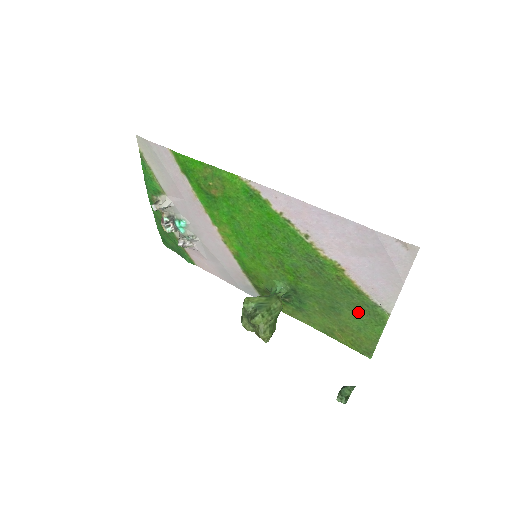
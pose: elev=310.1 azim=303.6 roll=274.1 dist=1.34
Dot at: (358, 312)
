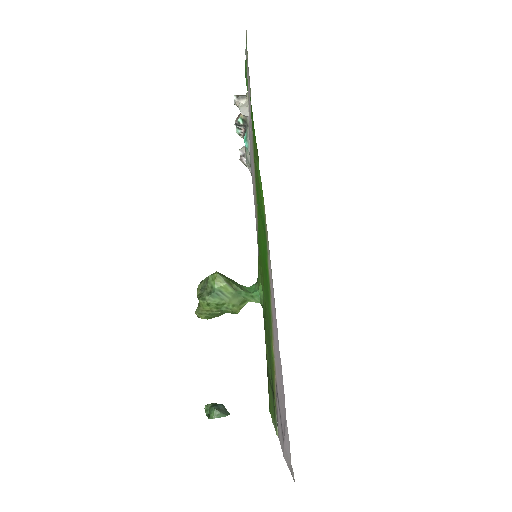
Dot at: occluded
